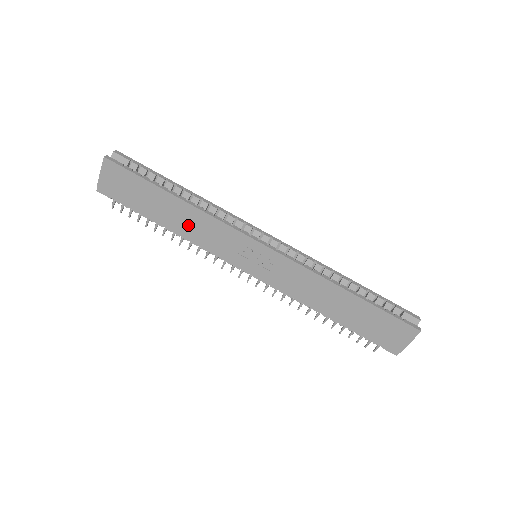
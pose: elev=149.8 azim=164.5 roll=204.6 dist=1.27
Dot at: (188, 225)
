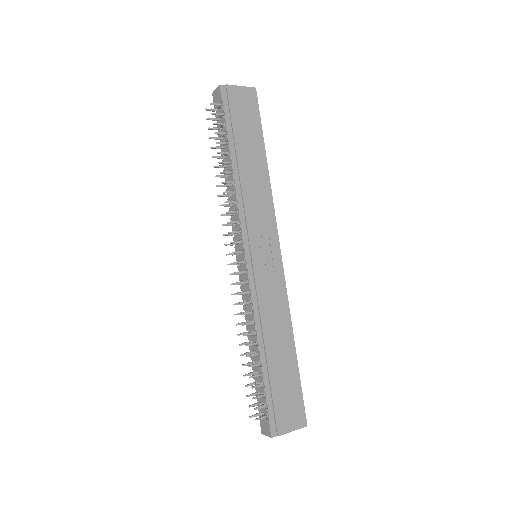
Dot at: (251, 182)
